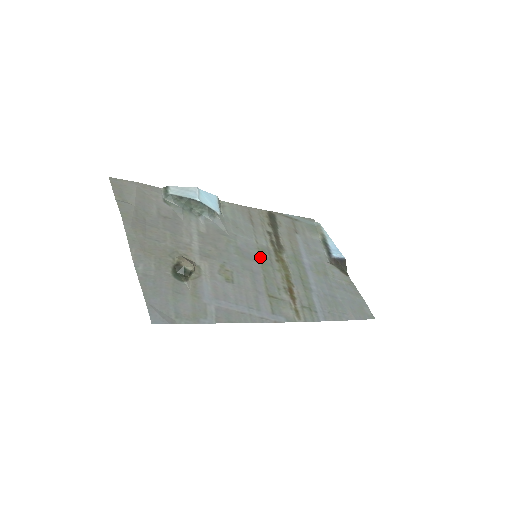
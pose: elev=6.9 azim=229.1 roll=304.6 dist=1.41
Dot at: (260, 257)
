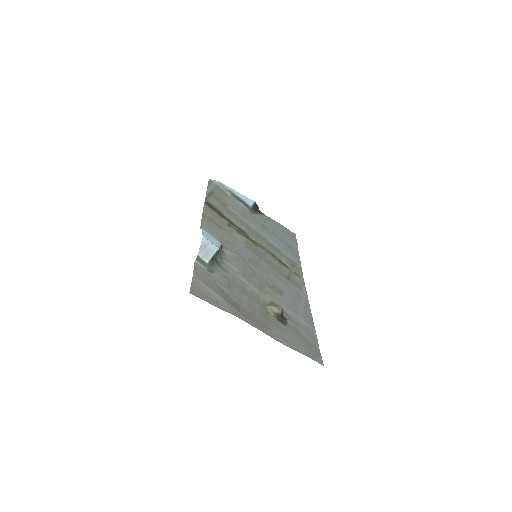
Dot at: (255, 254)
